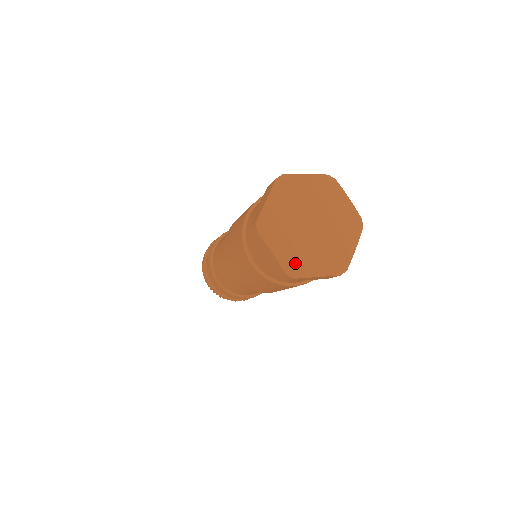
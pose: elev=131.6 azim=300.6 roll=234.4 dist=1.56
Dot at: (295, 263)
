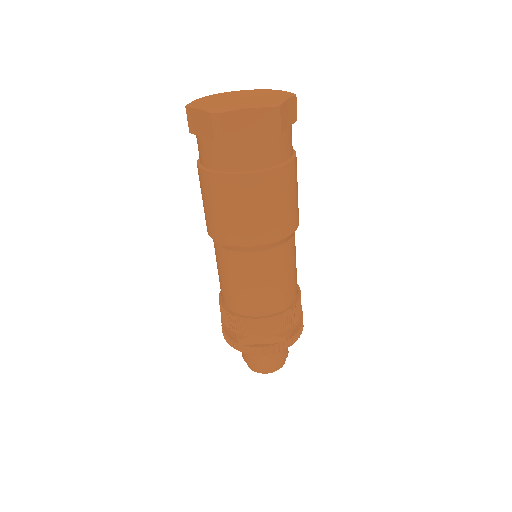
Dot at: (266, 104)
